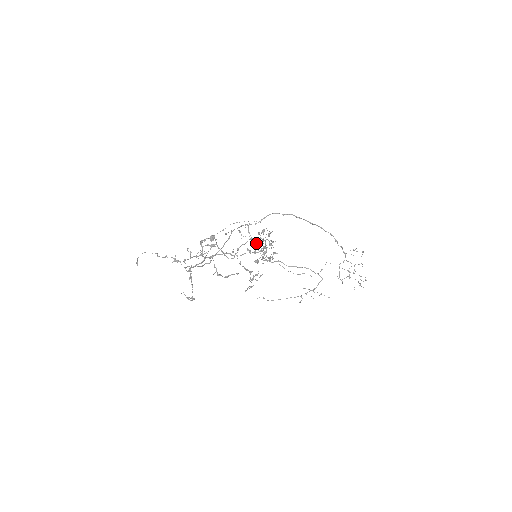
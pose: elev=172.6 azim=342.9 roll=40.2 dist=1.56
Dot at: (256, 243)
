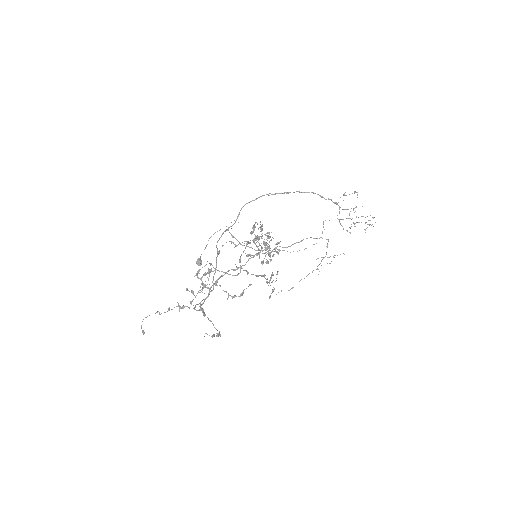
Dot at: occluded
